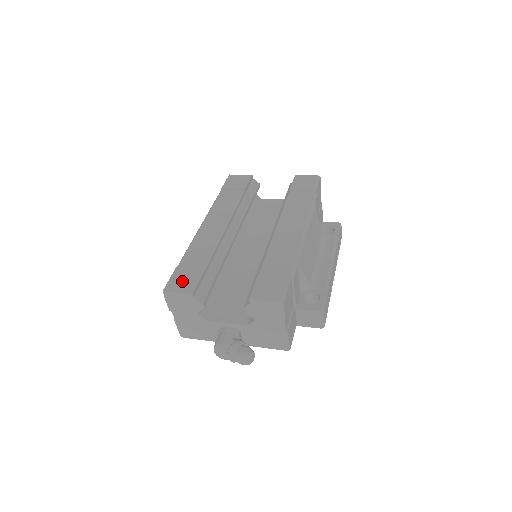
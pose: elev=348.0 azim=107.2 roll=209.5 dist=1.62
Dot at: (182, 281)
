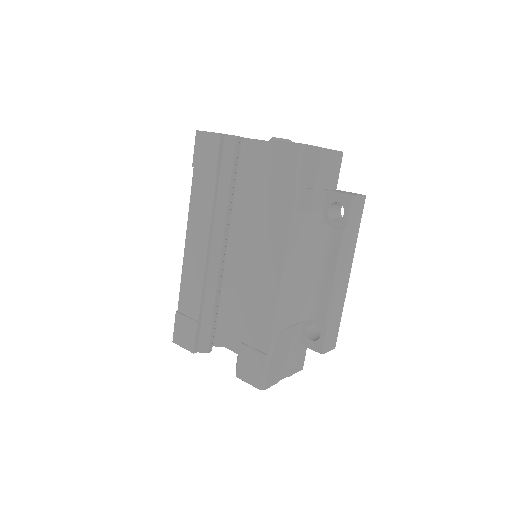
Dot at: (183, 334)
